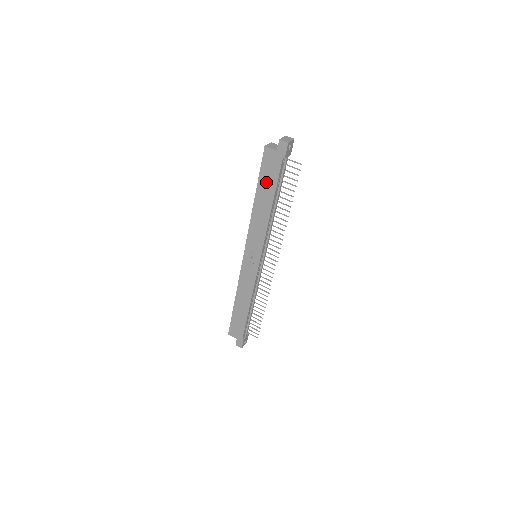
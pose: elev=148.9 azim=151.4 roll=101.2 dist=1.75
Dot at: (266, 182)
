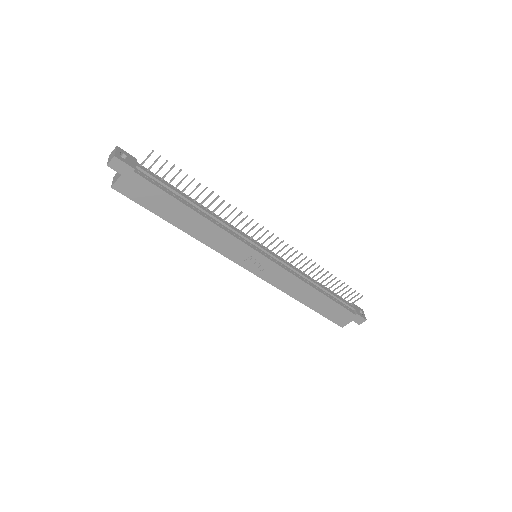
Dot at: (160, 205)
